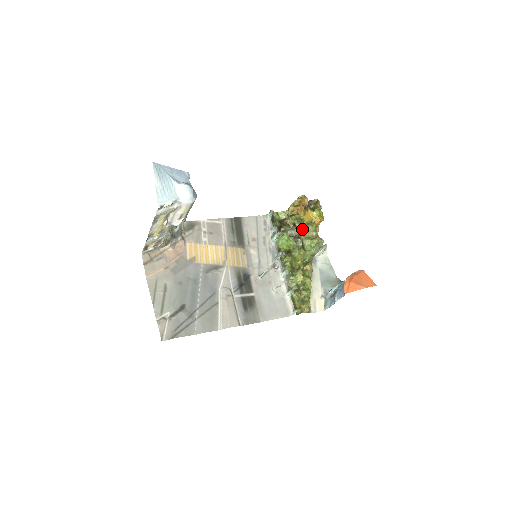
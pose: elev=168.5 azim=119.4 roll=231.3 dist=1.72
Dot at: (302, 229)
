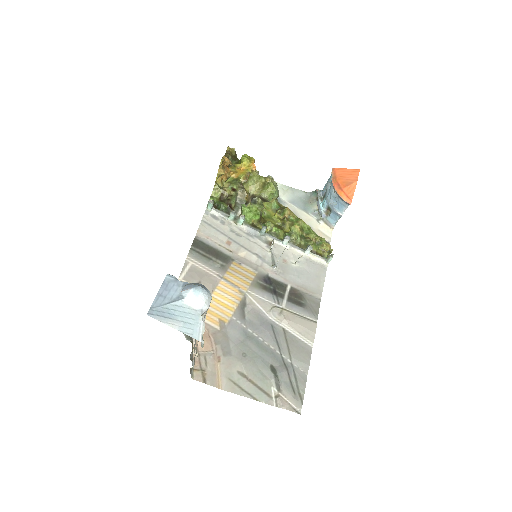
Dot at: (249, 188)
